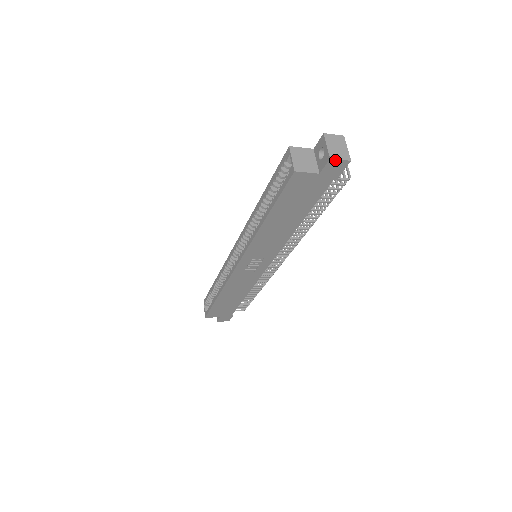
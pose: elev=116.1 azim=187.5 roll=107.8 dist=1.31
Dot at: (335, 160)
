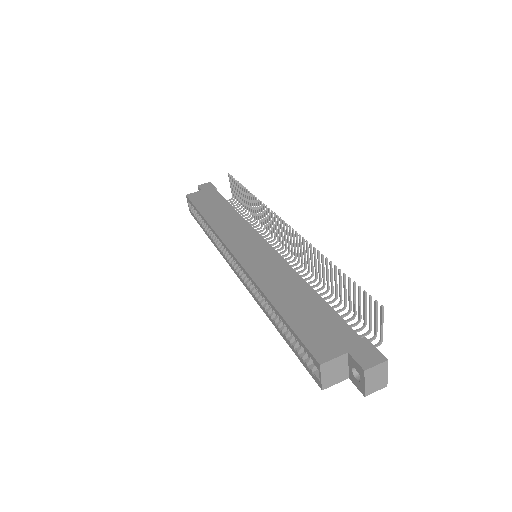
Dot at: (370, 392)
